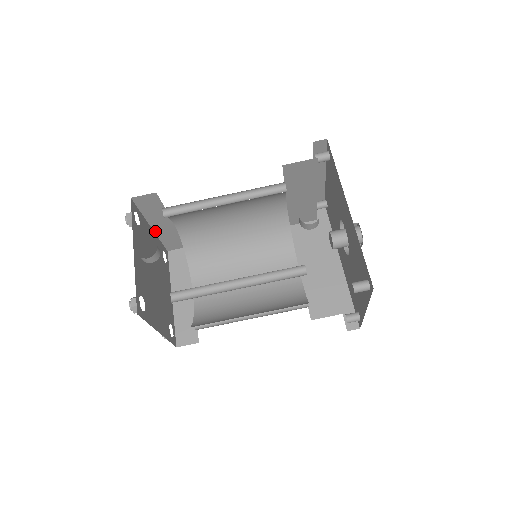
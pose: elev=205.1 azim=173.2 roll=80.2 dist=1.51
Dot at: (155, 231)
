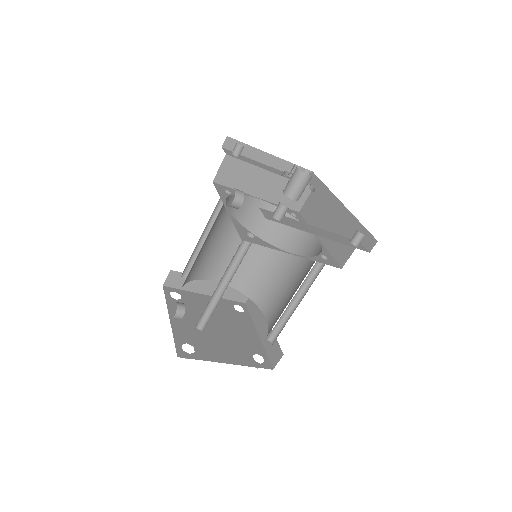
Dot at: occluded
